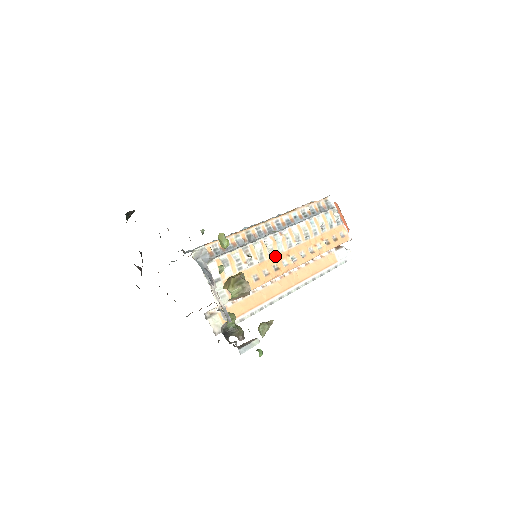
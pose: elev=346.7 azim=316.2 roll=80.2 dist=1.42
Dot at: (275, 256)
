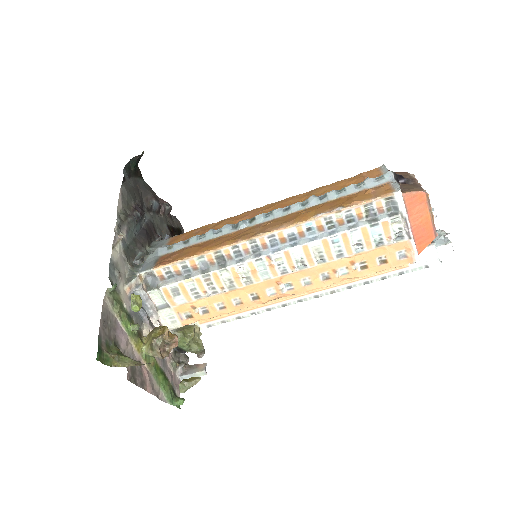
Dot at: (255, 284)
